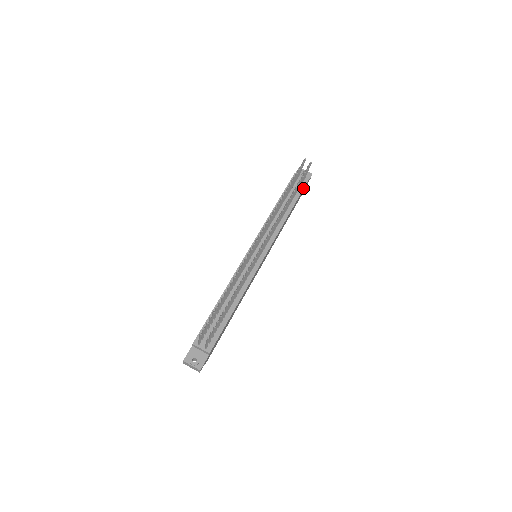
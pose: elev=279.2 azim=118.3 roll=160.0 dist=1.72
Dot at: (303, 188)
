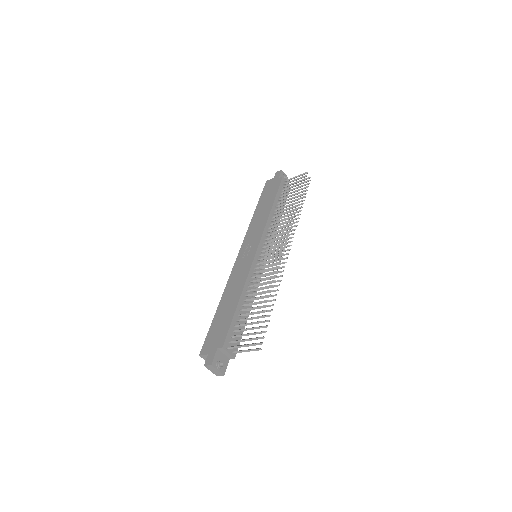
Dot at: occluded
